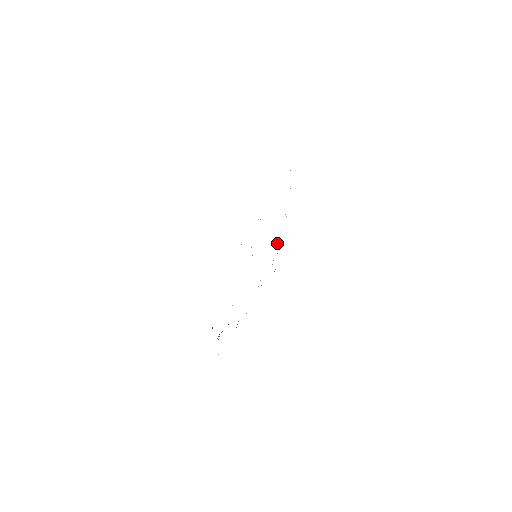
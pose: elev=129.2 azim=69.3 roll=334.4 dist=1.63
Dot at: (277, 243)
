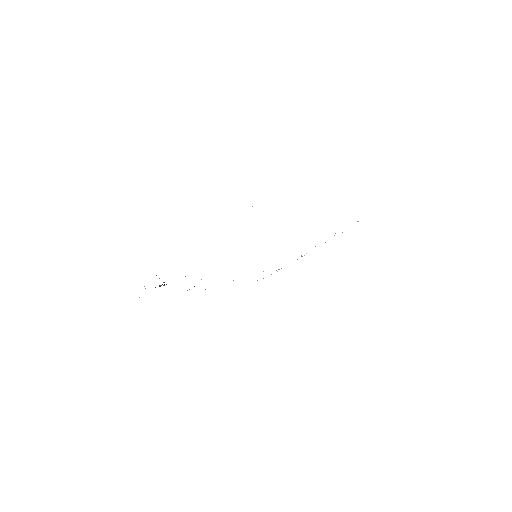
Dot at: occluded
